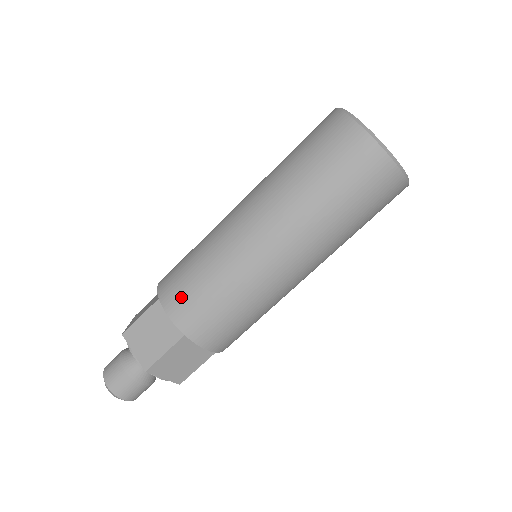
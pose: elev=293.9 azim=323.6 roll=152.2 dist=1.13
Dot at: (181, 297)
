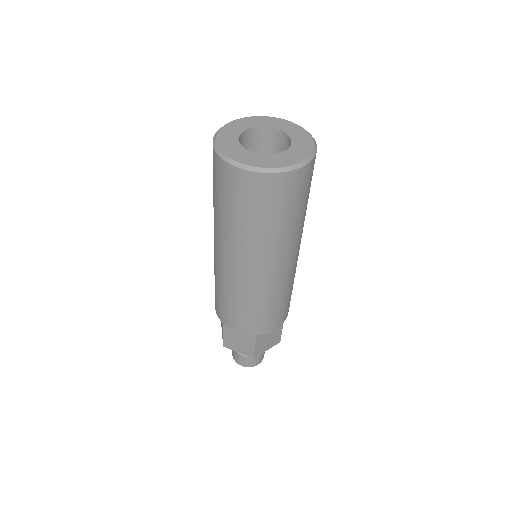
Dot at: (234, 321)
